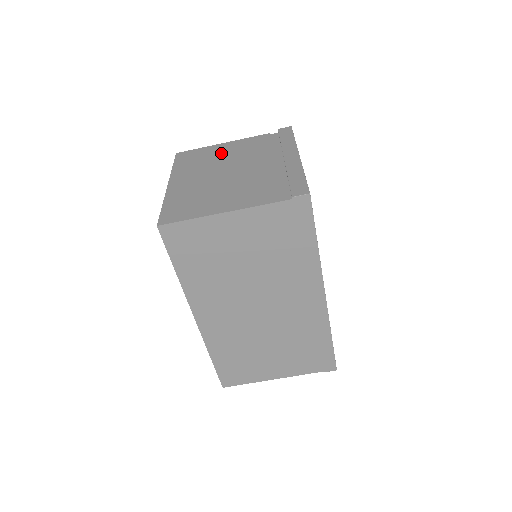
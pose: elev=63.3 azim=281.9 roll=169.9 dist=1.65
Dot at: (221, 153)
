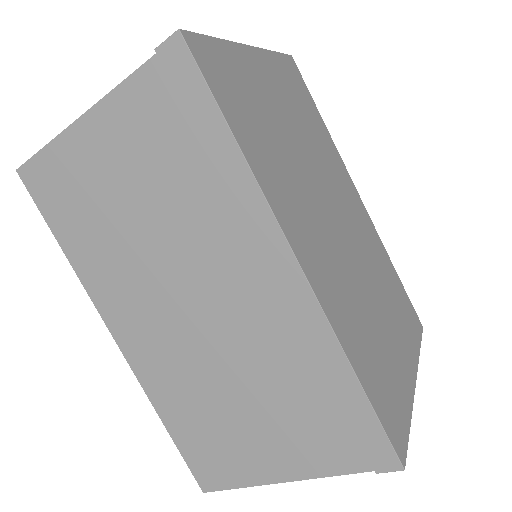
Dot at: occluded
